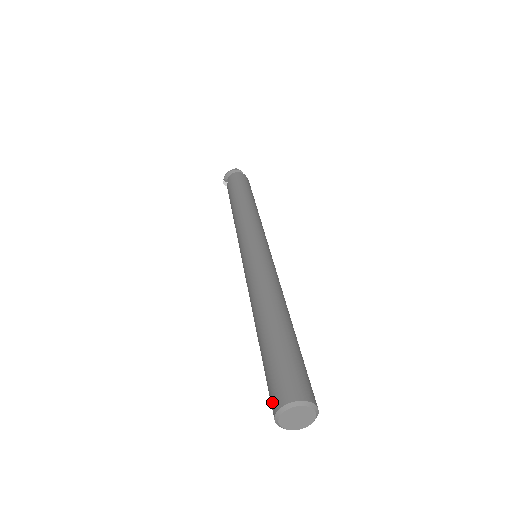
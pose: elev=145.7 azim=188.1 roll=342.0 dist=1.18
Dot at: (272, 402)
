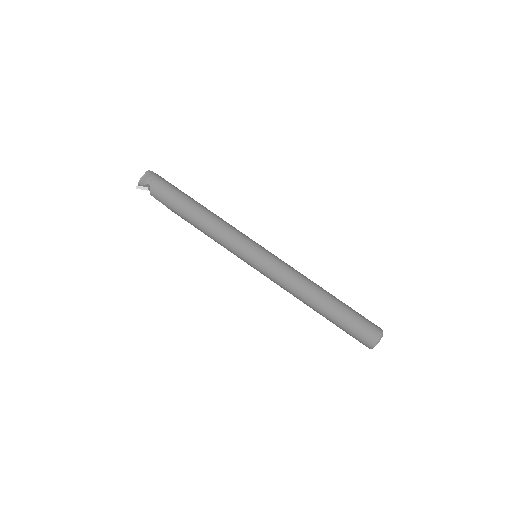
Dot at: (368, 341)
